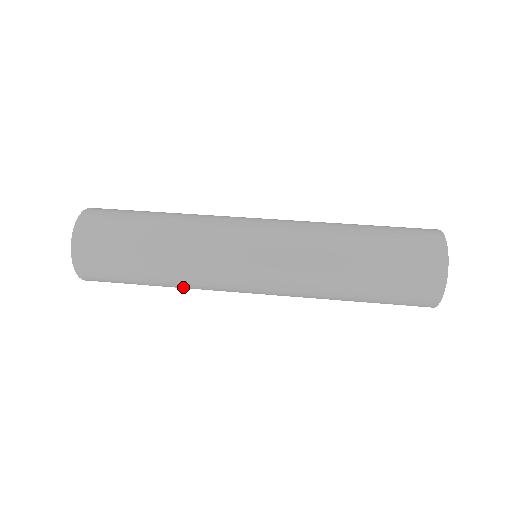
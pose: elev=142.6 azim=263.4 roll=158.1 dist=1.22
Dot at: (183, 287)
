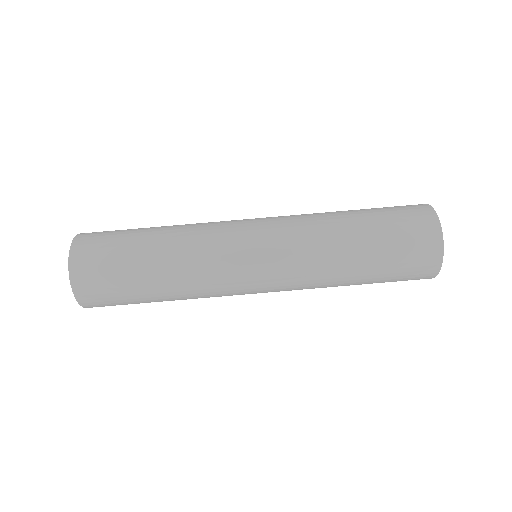
Dot at: occluded
